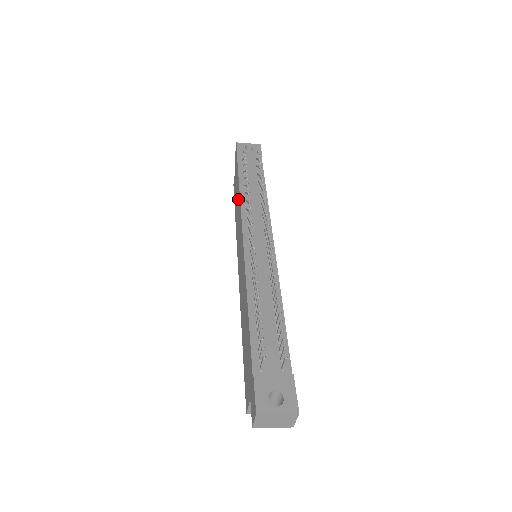
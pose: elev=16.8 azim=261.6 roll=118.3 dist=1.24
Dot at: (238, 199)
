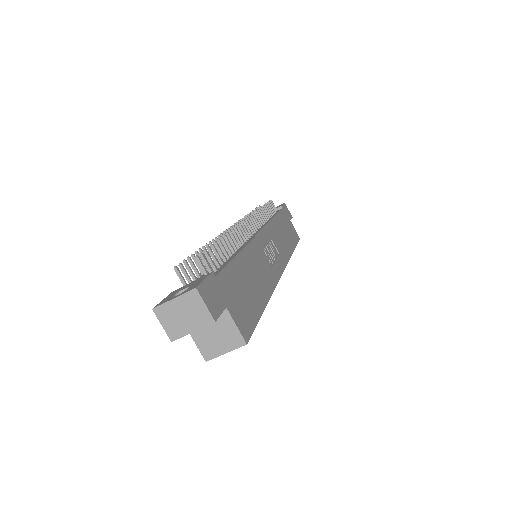
Dot at: occluded
